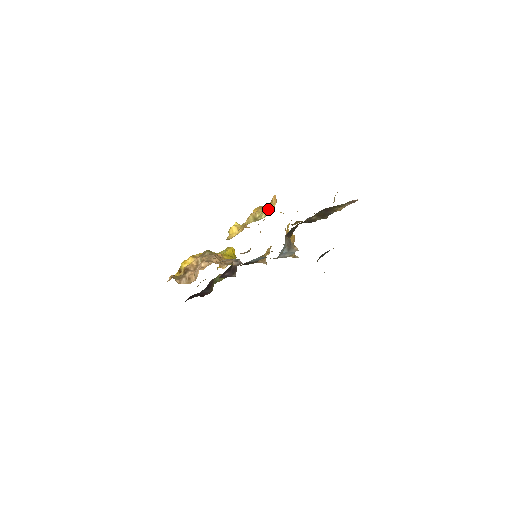
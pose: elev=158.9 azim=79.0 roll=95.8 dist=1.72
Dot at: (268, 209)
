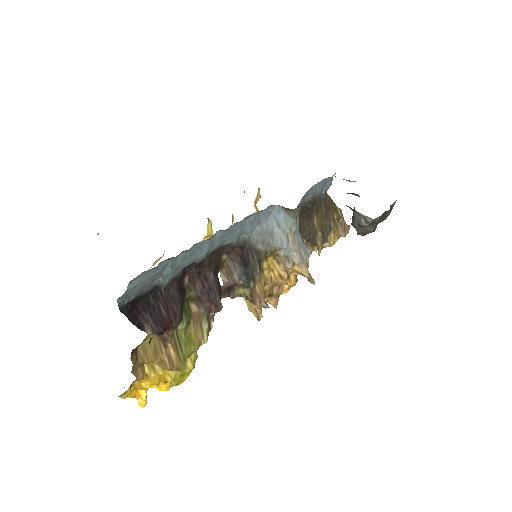
Dot at: occluded
